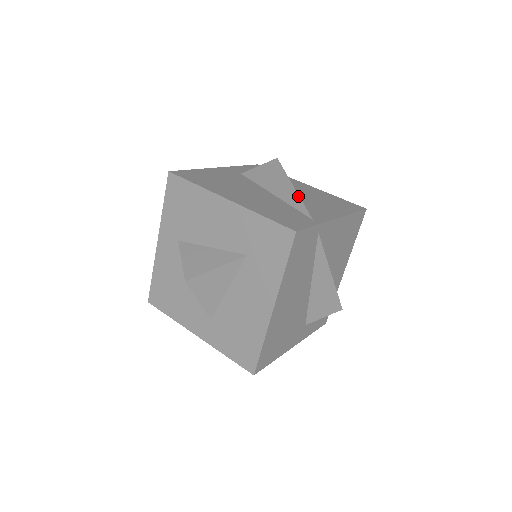
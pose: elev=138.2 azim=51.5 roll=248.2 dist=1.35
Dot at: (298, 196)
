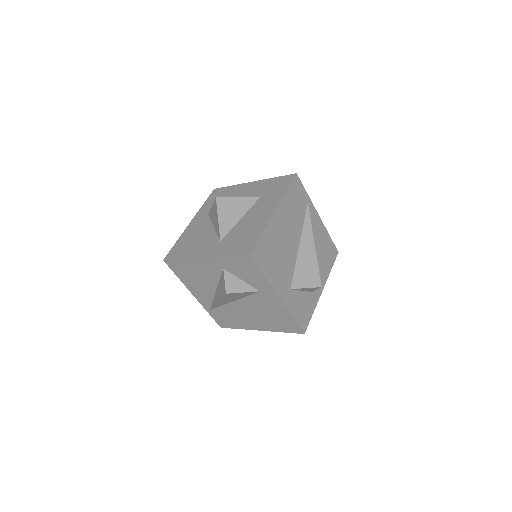
Dot at: occluded
